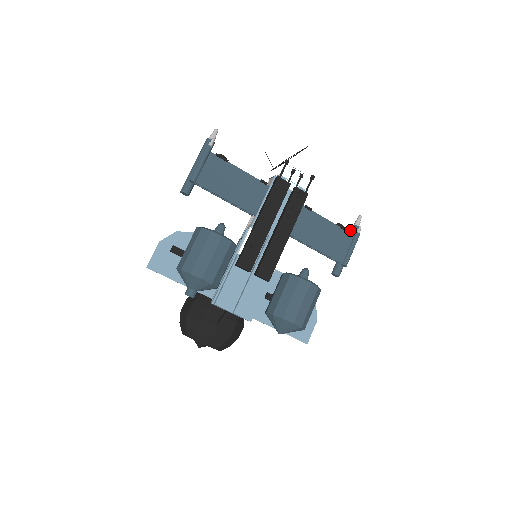
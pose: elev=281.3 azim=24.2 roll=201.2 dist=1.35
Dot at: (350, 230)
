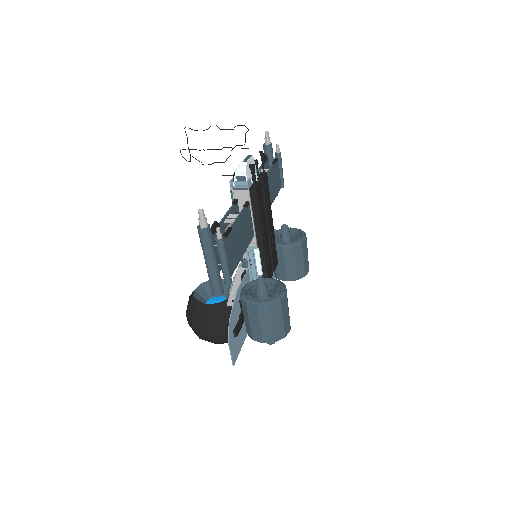
Dot at: (268, 152)
